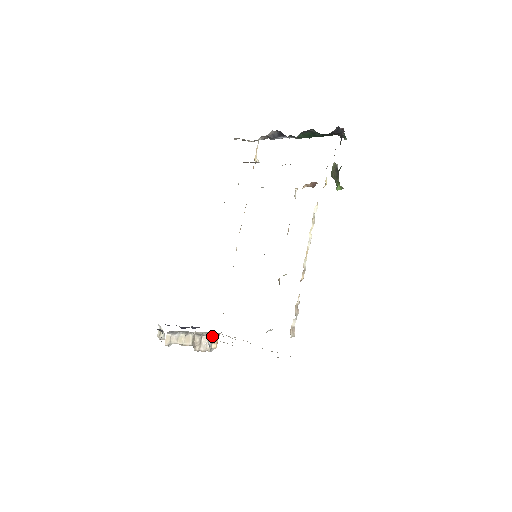
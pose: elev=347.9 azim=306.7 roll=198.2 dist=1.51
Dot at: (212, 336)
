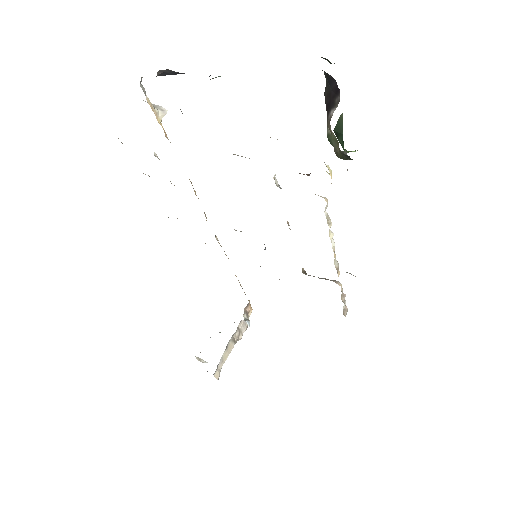
Dot at: (244, 312)
